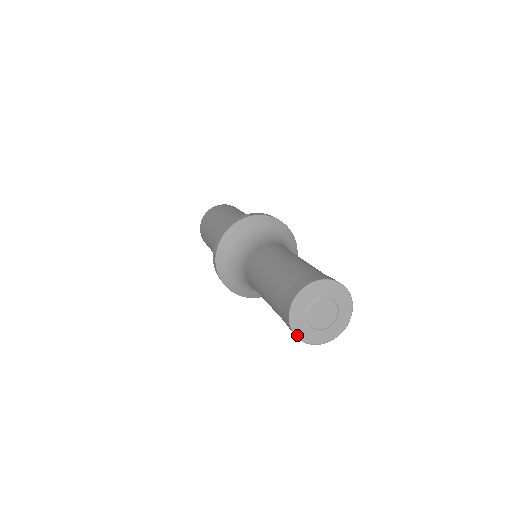
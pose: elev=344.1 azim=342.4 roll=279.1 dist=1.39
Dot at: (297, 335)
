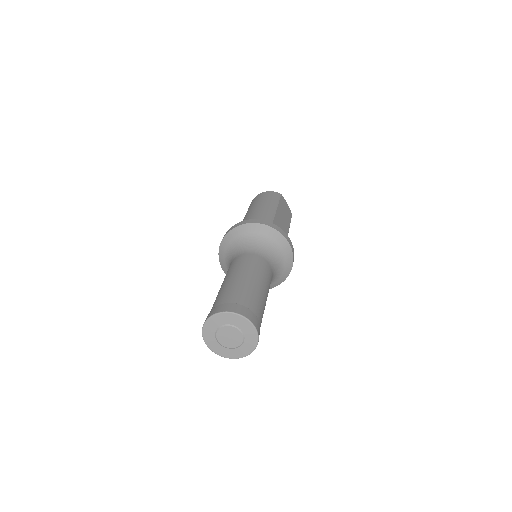
Dot at: (224, 357)
